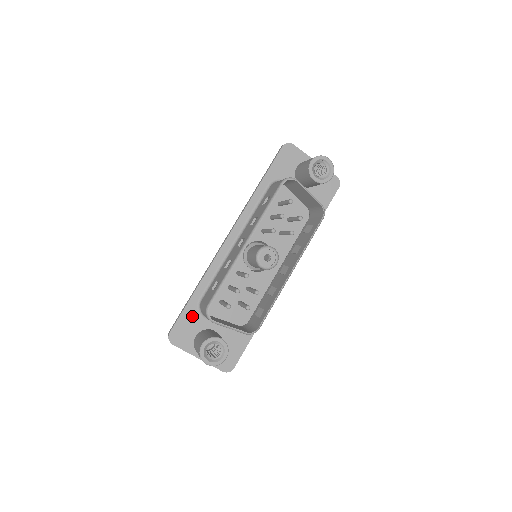
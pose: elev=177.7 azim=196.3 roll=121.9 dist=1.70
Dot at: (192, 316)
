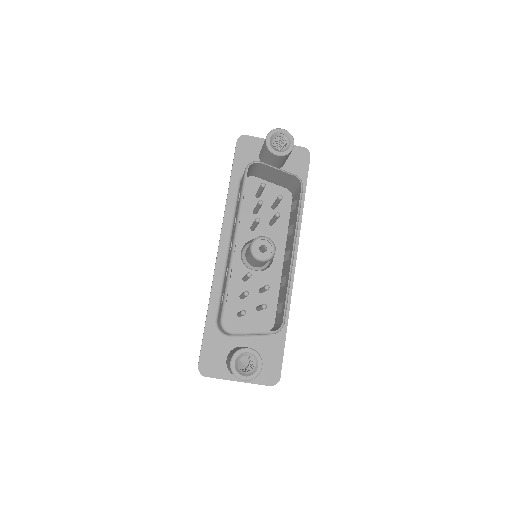
Dot at: (214, 340)
